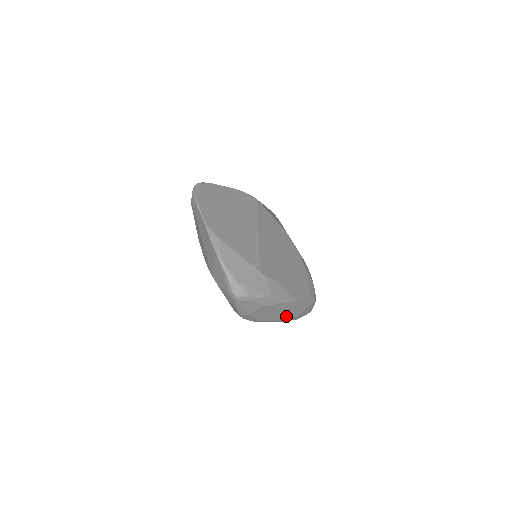
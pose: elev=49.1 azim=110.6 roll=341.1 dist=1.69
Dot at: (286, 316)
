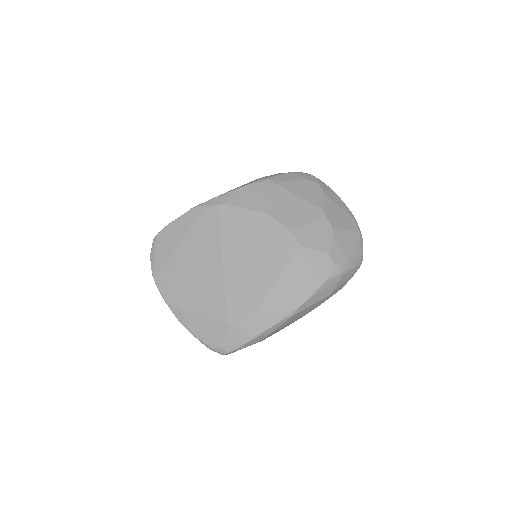
Dot at: (311, 310)
